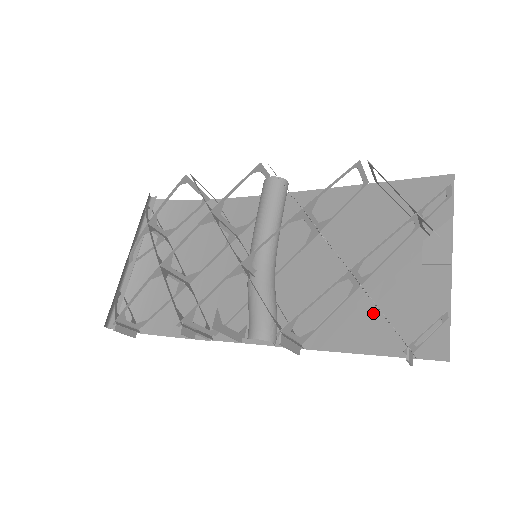
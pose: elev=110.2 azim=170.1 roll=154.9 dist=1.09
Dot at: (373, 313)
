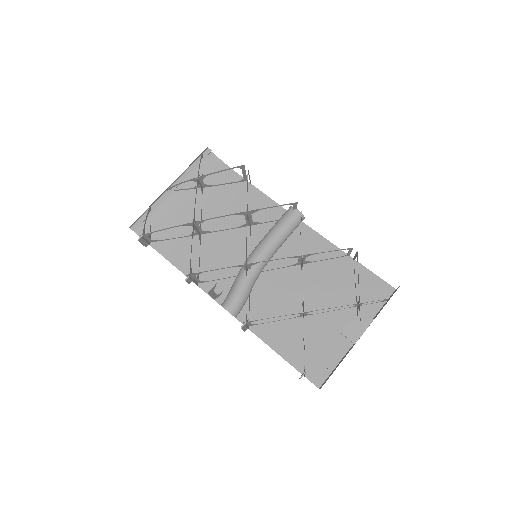
Dot at: (299, 337)
